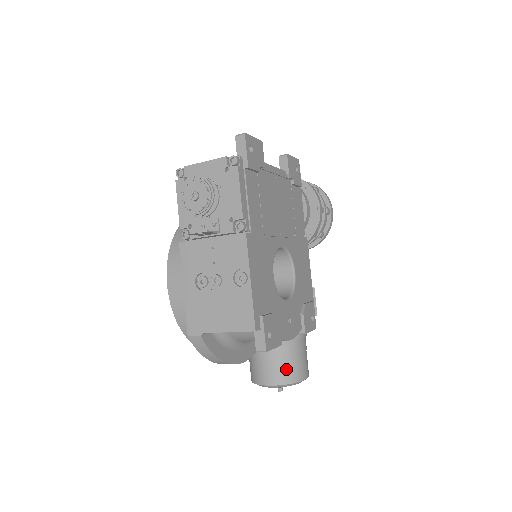
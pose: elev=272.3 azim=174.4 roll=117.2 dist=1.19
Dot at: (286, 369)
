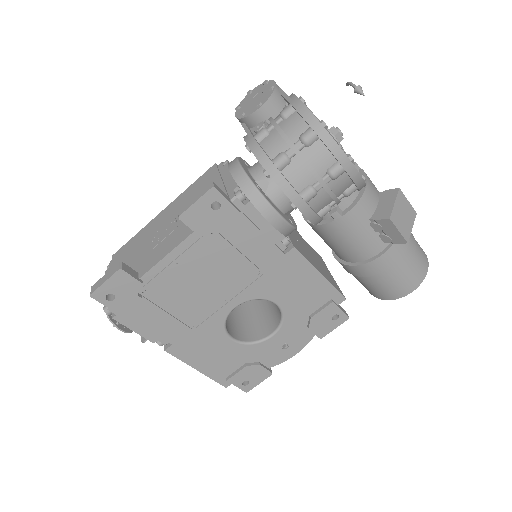
Dot at: (376, 291)
